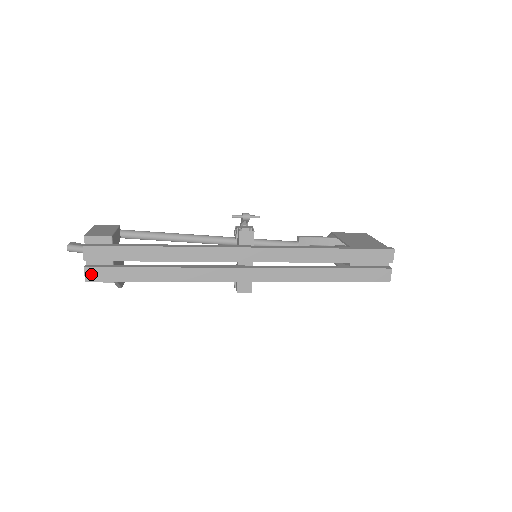
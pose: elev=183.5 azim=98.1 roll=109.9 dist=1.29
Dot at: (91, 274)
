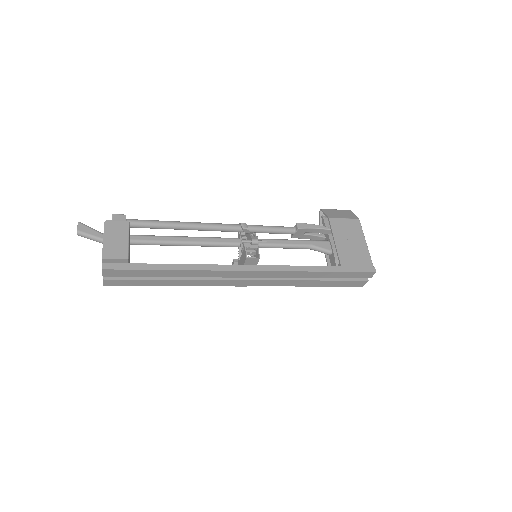
Dot at: (109, 283)
